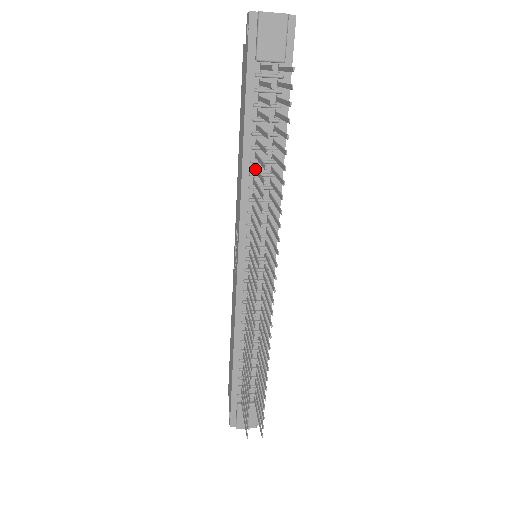
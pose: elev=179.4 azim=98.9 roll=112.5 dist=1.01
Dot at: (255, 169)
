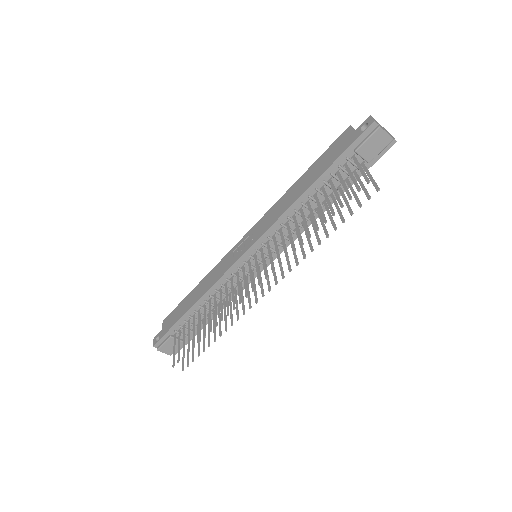
Dot at: (302, 211)
